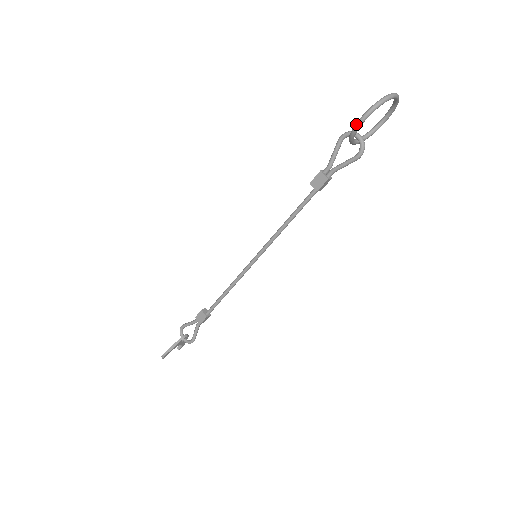
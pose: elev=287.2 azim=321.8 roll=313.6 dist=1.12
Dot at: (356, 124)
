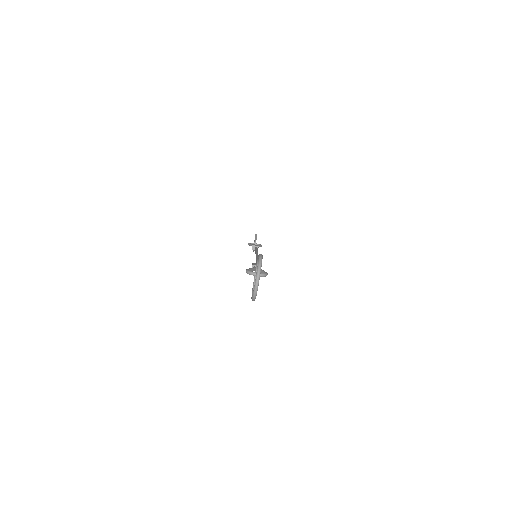
Dot at: occluded
